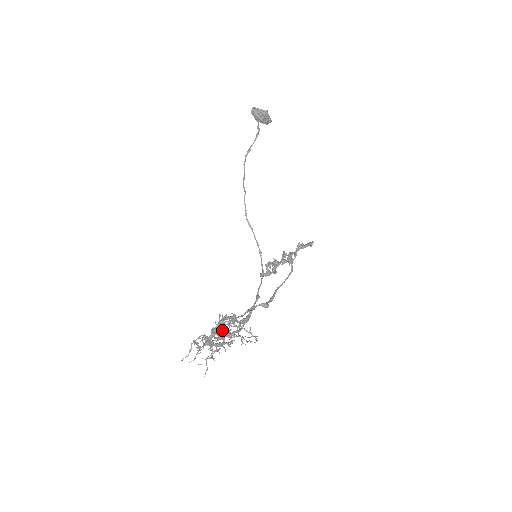
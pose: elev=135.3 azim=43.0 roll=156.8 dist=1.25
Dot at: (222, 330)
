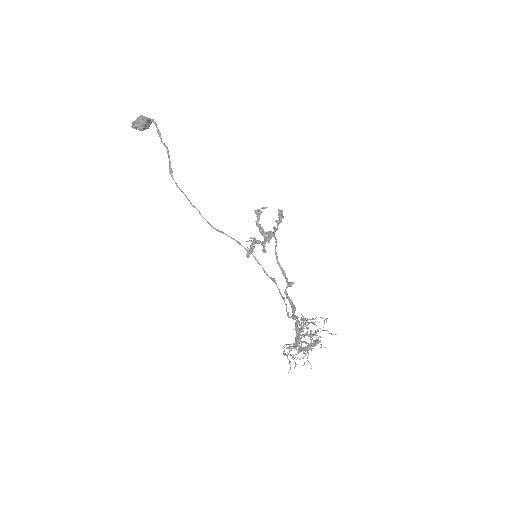
Dot at: (310, 337)
